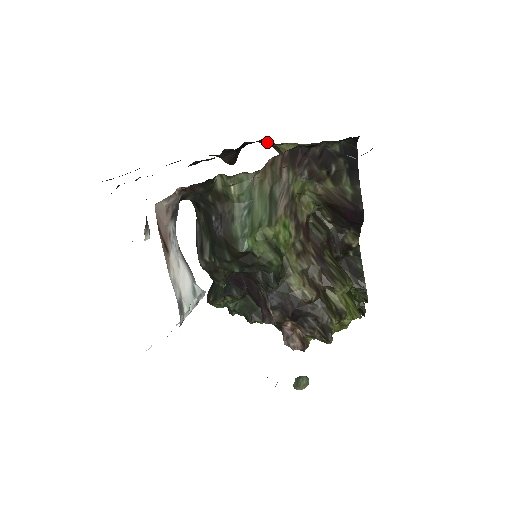
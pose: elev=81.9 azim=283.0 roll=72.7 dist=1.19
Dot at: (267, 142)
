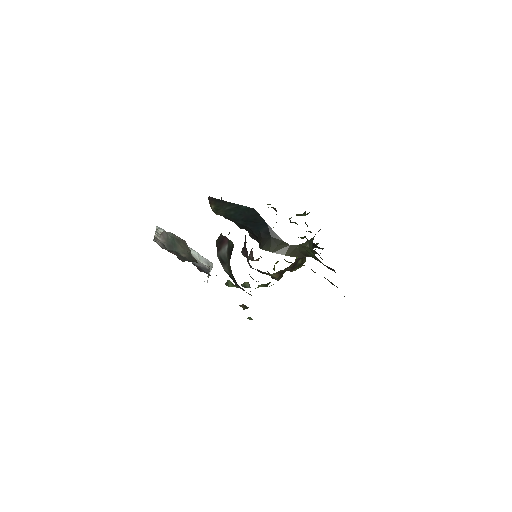
Dot at: occluded
